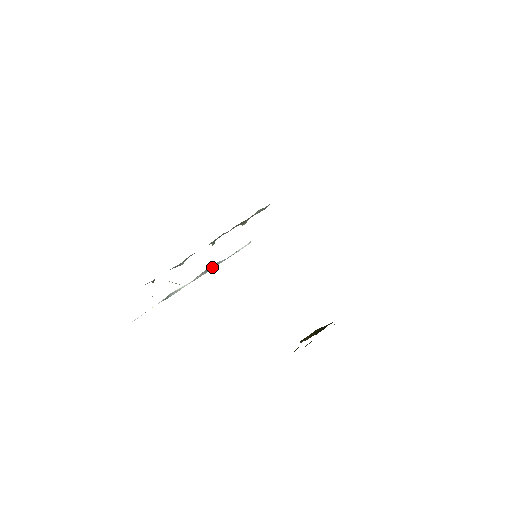
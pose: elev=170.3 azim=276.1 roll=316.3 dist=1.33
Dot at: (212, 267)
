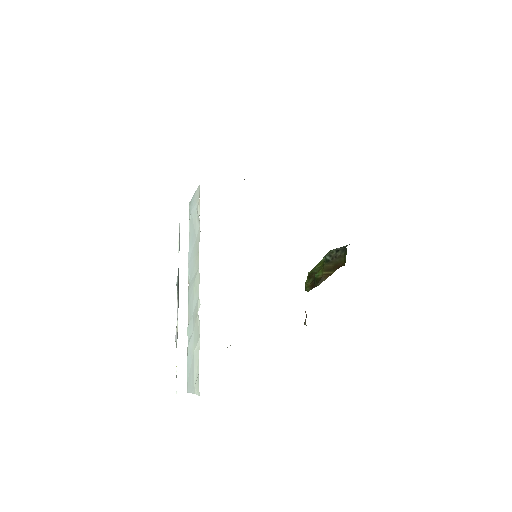
Dot at: (178, 280)
